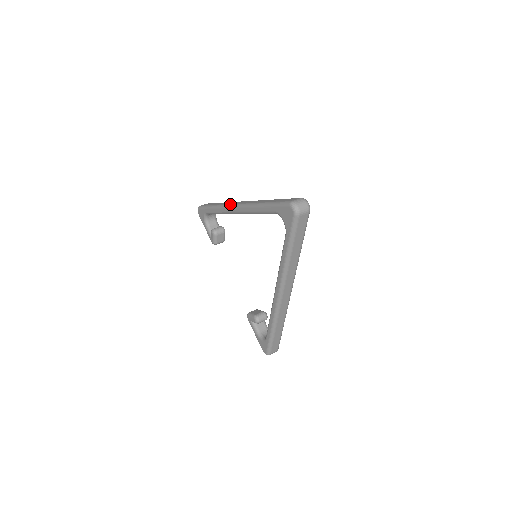
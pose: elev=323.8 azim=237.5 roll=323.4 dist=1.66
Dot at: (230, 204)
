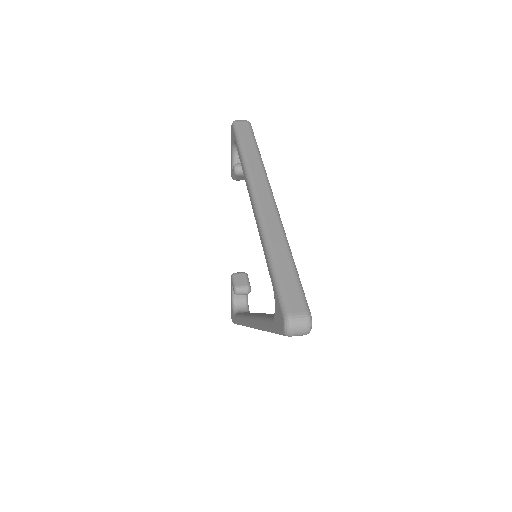
Dot at: (253, 184)
